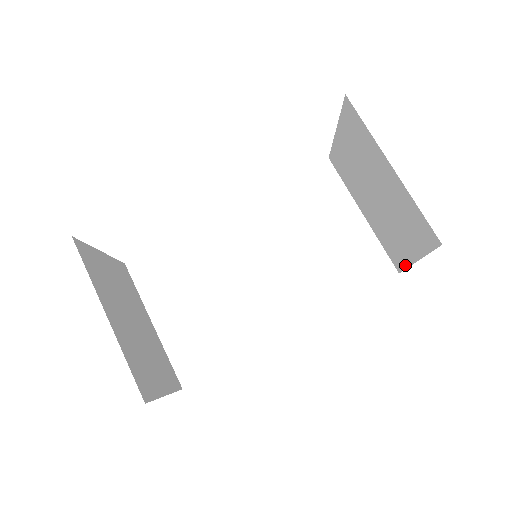
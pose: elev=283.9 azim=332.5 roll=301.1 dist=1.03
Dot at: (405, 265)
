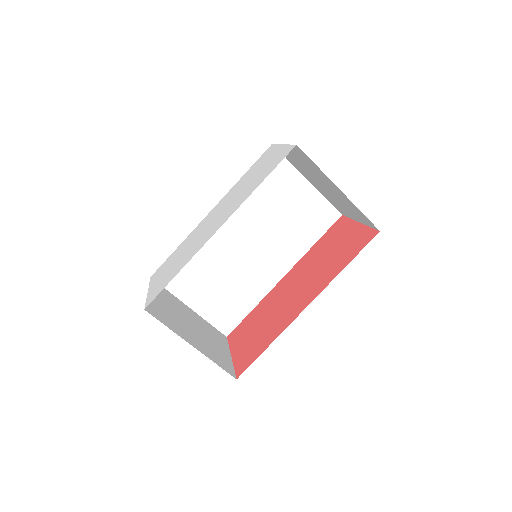
Dot at: (348, 217)
